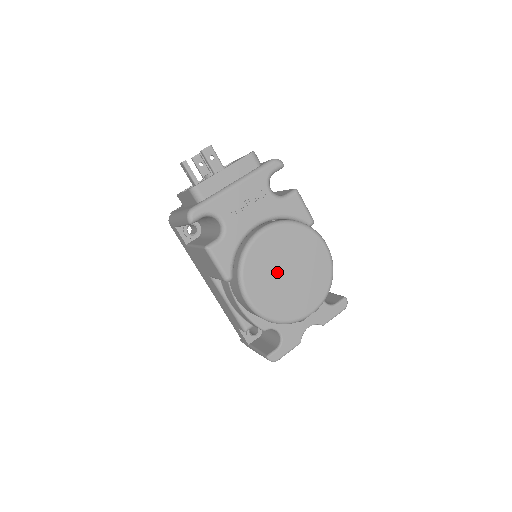
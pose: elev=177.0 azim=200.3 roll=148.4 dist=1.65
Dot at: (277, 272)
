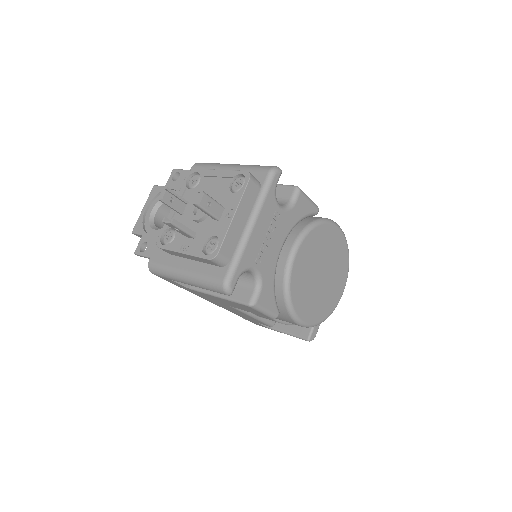
Dot at: (314, 281)
